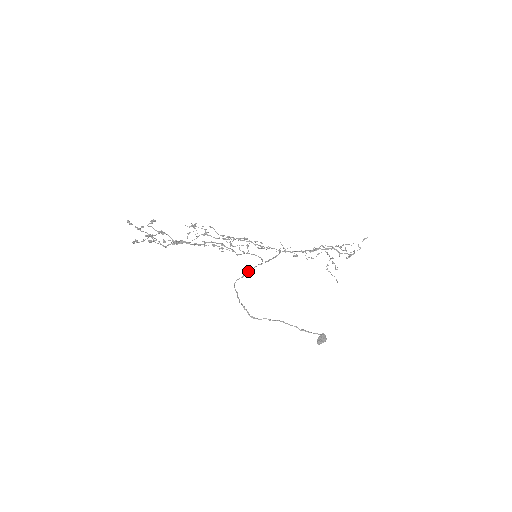
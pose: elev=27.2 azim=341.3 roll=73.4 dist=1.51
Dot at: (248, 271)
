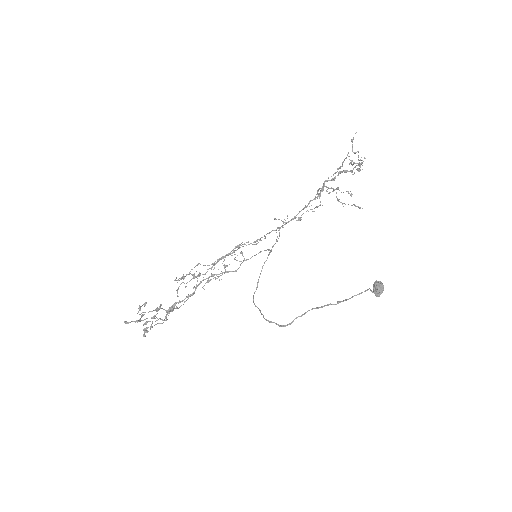
Dot at: occluded
